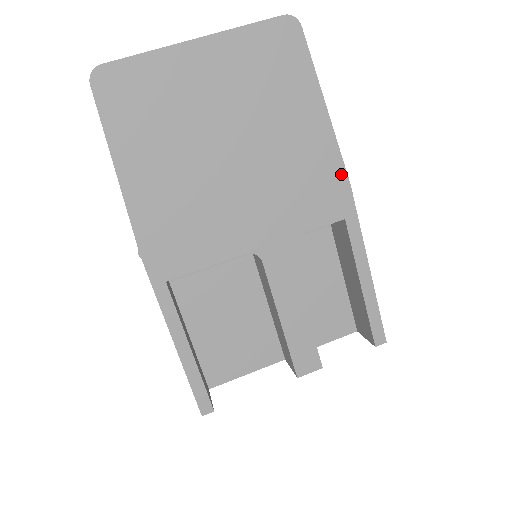
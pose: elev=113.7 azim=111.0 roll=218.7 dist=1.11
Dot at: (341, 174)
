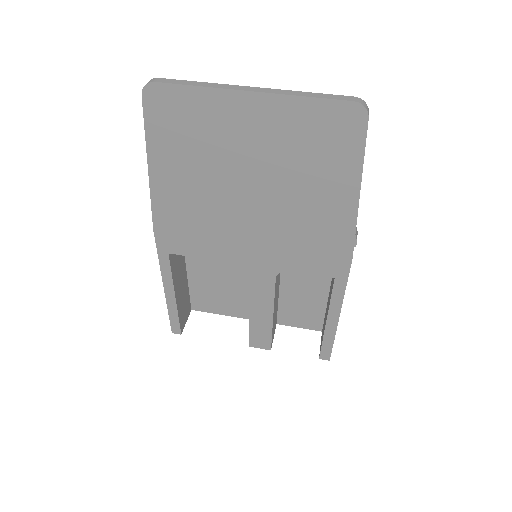
Dot at: (347, 248)
